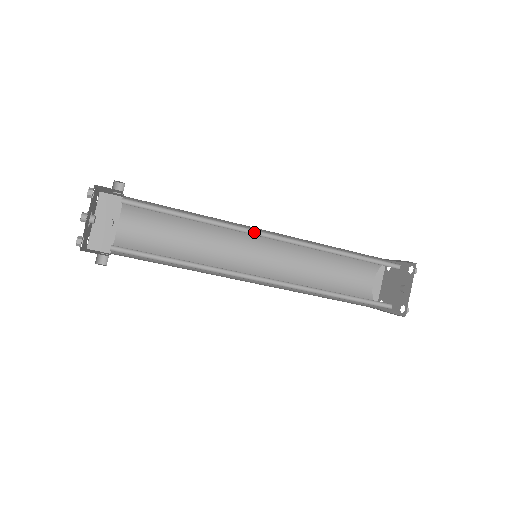
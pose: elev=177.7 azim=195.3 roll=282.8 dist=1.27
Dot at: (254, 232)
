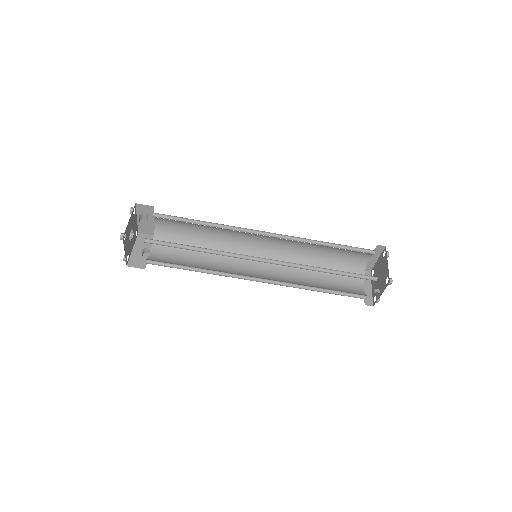
Dot at: (247, 256)
